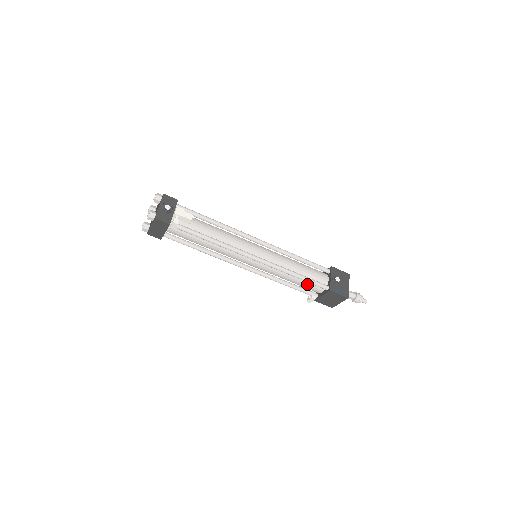
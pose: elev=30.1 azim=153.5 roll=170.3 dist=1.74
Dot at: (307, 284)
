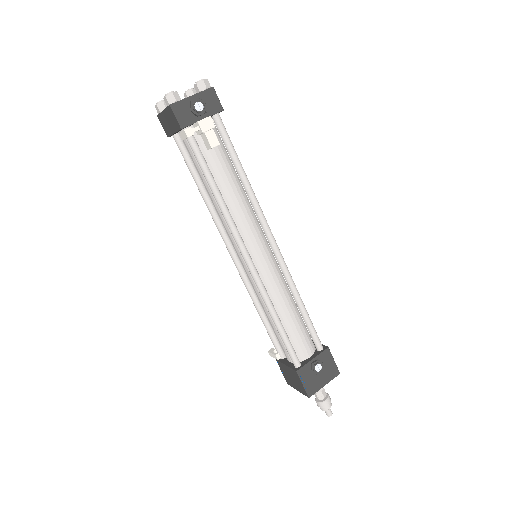
Dot at: occluded
